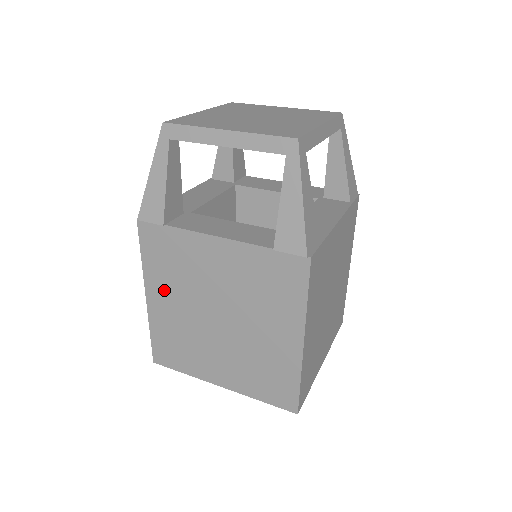
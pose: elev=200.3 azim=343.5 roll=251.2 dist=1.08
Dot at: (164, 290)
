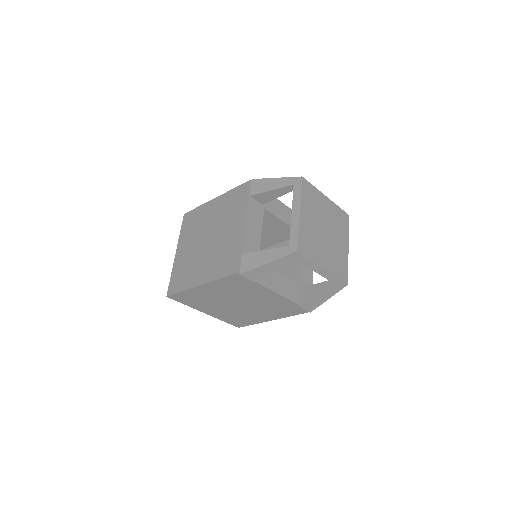
Dot at: (217, 289)
